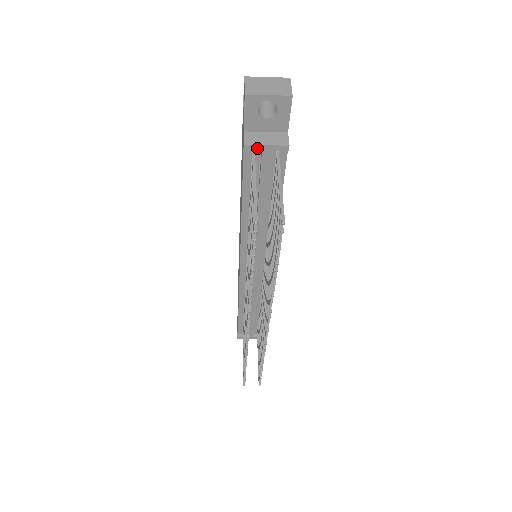
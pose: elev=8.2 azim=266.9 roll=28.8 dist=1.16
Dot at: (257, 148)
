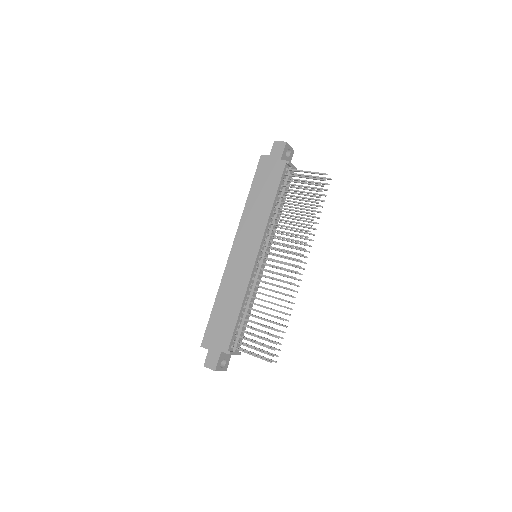
Dot at: (291, 165)
